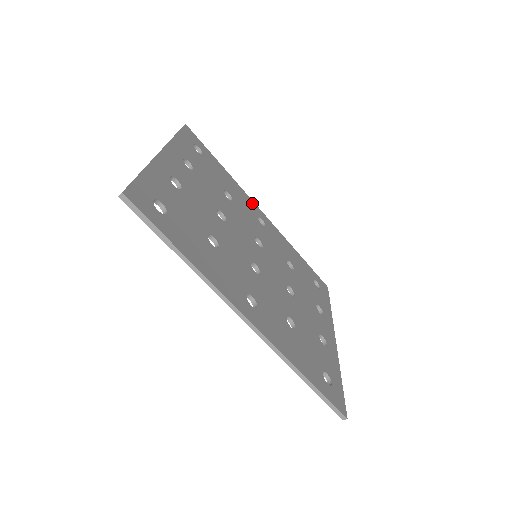
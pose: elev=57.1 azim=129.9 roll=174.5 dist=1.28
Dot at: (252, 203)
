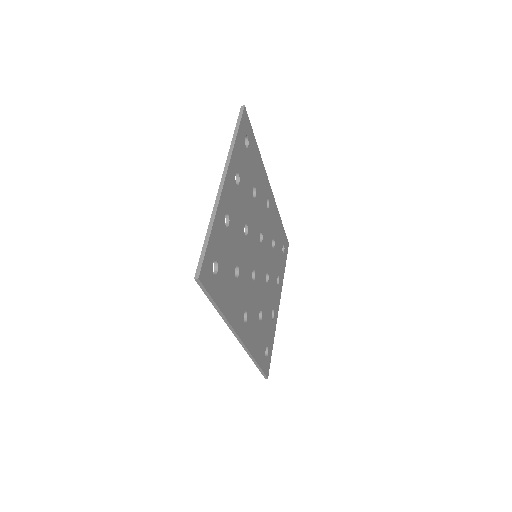
Dot at: (267, 182)
